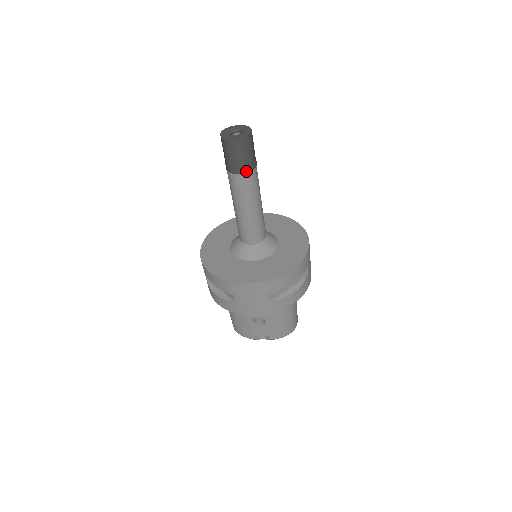
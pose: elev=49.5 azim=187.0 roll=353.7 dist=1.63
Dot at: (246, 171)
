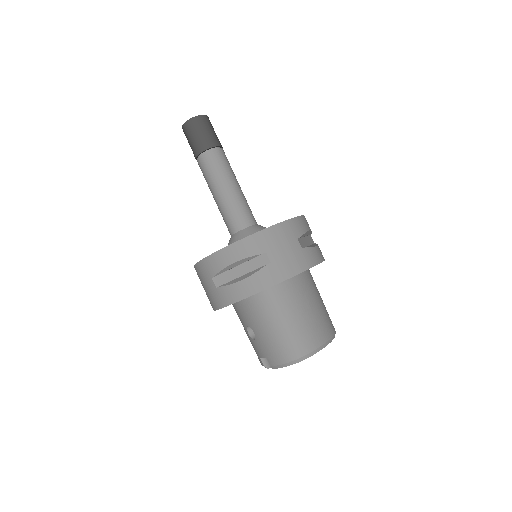
Dot at: (199, 152)
